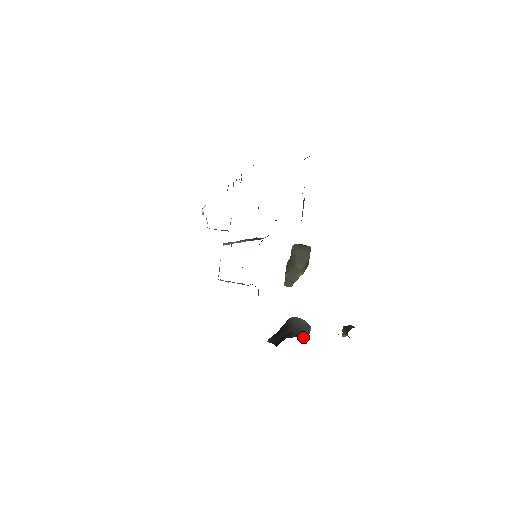
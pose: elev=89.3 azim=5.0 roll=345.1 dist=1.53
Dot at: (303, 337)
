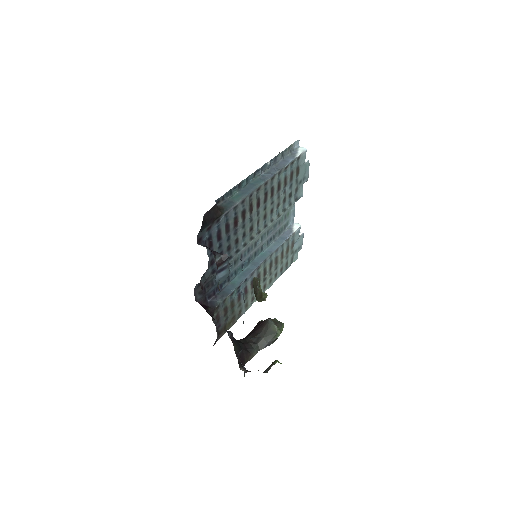
Dot at: (262, 343)
